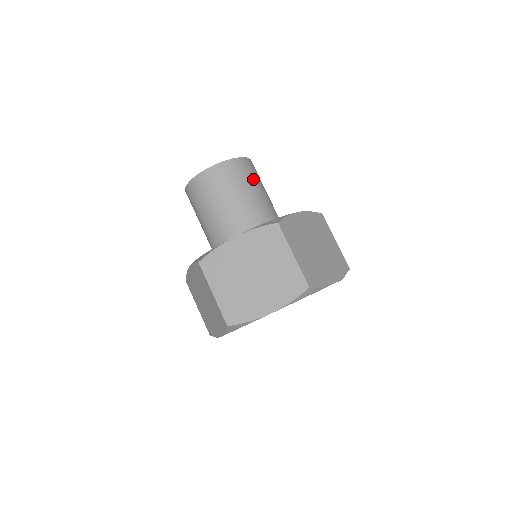
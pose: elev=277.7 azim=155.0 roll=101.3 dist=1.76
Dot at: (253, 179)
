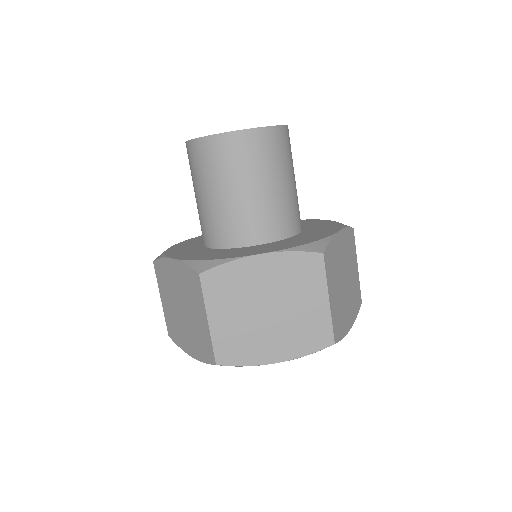
Dot at: (244, 168)
